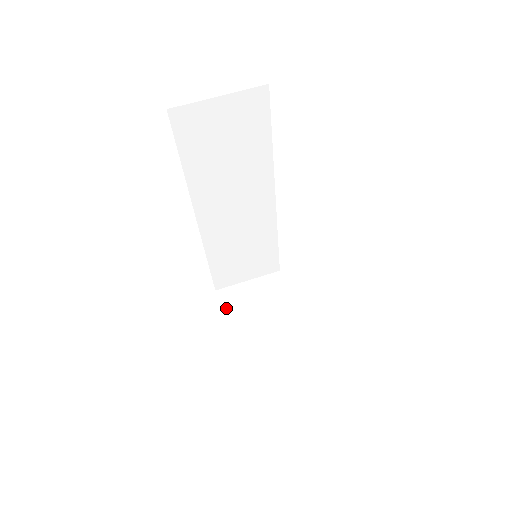
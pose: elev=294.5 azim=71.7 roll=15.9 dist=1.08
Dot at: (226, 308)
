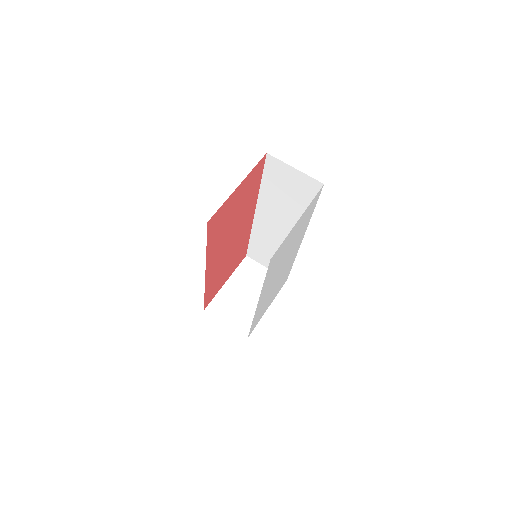
Dot at: (240, 269)
